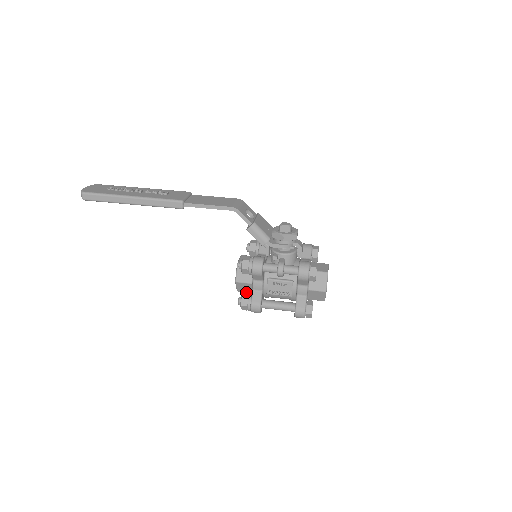
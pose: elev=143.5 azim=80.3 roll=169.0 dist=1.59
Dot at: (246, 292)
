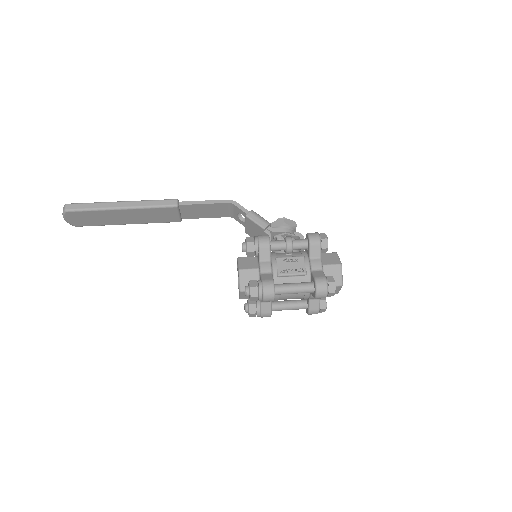
Dot at: occluded
